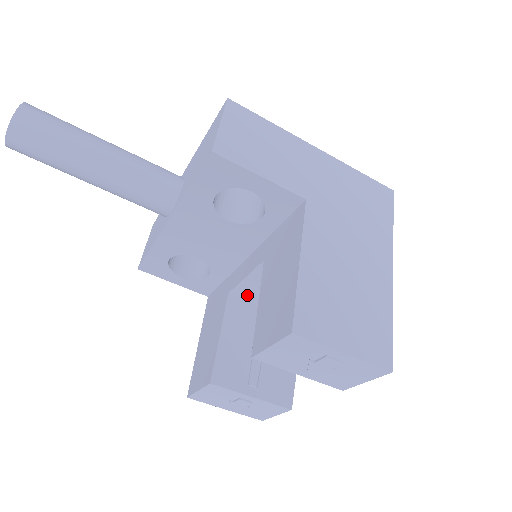
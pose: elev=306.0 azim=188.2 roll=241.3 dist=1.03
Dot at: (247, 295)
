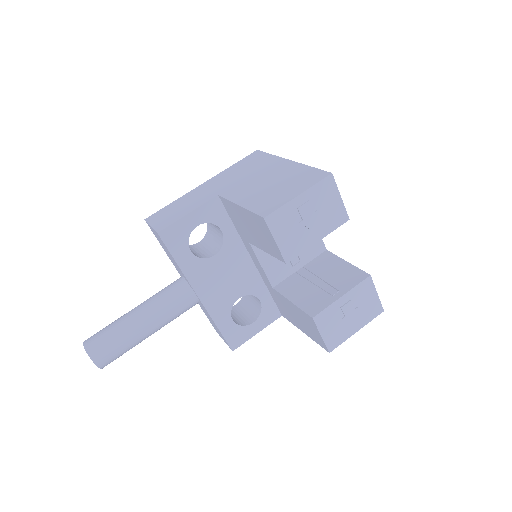
Dot at: (280, 275)
